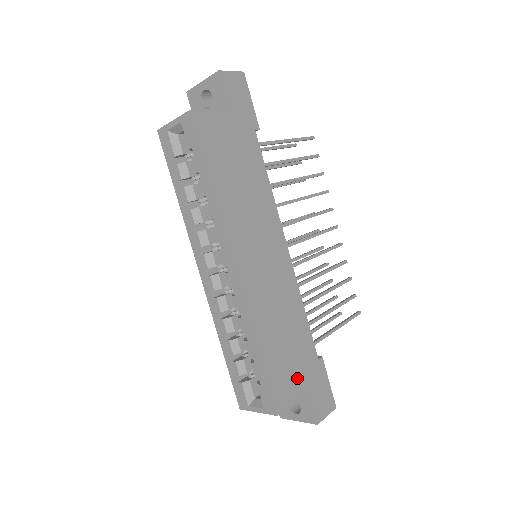
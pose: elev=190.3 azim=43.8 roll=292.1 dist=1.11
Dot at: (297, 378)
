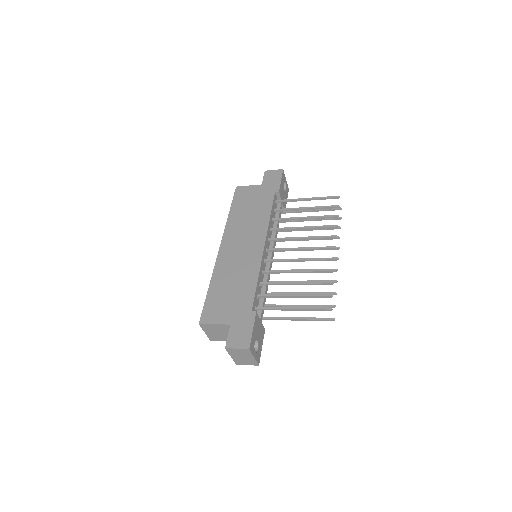
Dot at: (226, 313)
